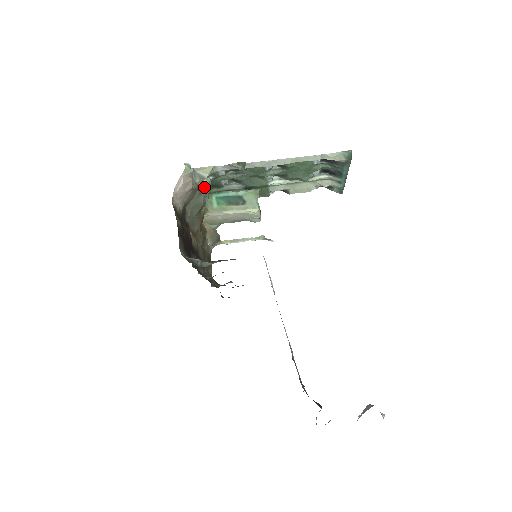
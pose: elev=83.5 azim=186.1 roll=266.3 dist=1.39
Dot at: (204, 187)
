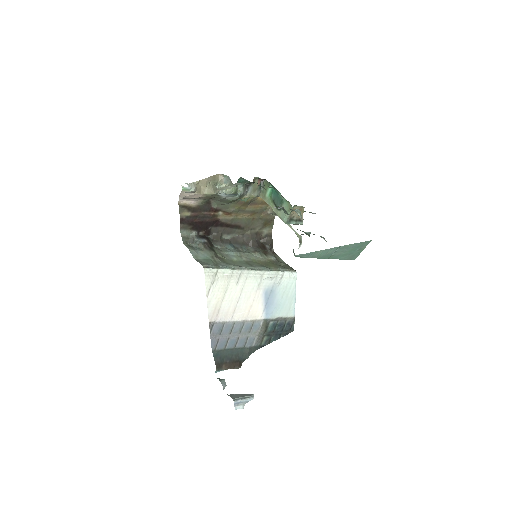
Dot at: (223, 194)
